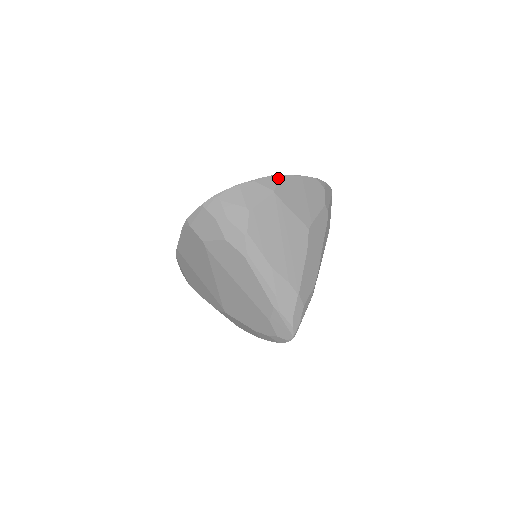
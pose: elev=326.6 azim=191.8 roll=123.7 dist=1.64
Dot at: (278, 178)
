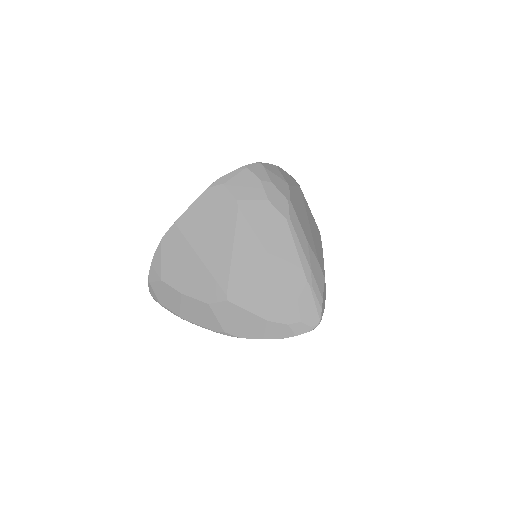
Dot at: occluded
